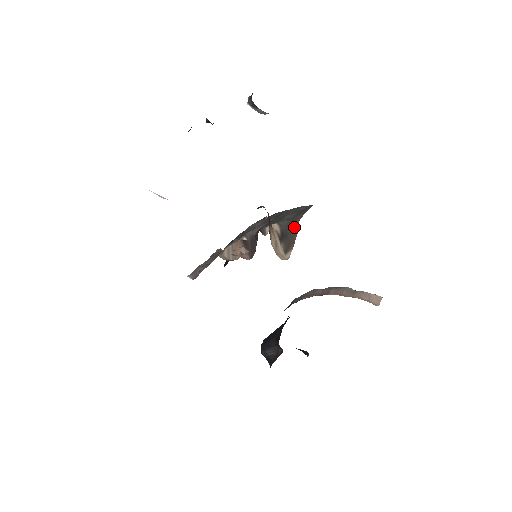
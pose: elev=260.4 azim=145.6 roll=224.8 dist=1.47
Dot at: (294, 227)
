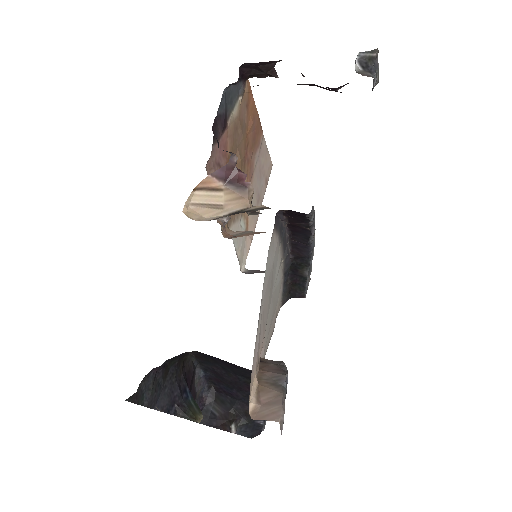
Dot at: occluded
